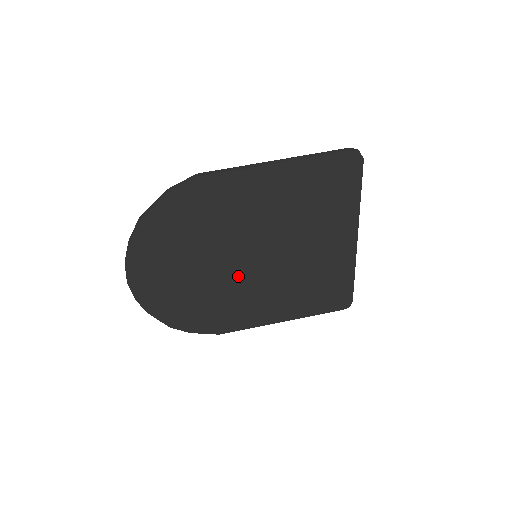
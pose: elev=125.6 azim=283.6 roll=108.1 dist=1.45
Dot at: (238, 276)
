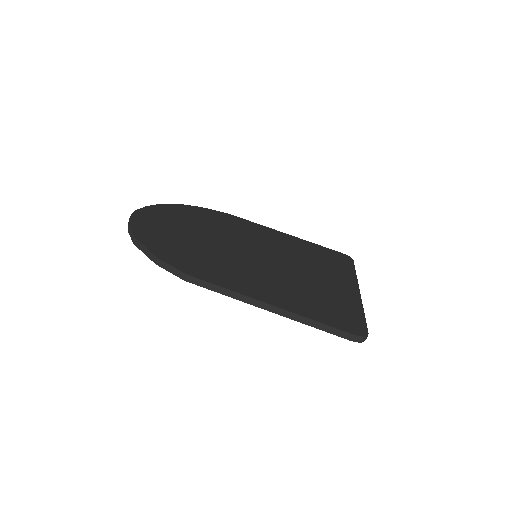
Dot at: occluded
